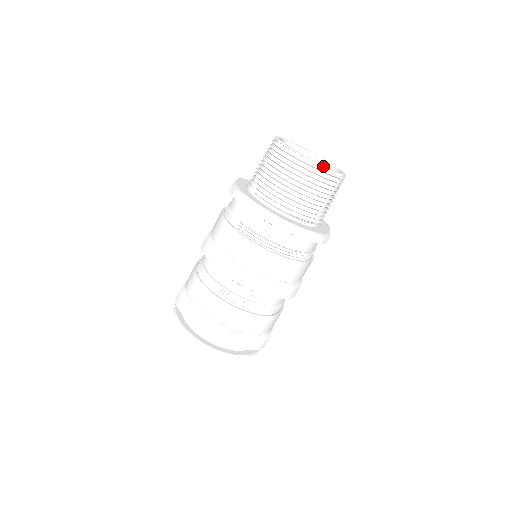
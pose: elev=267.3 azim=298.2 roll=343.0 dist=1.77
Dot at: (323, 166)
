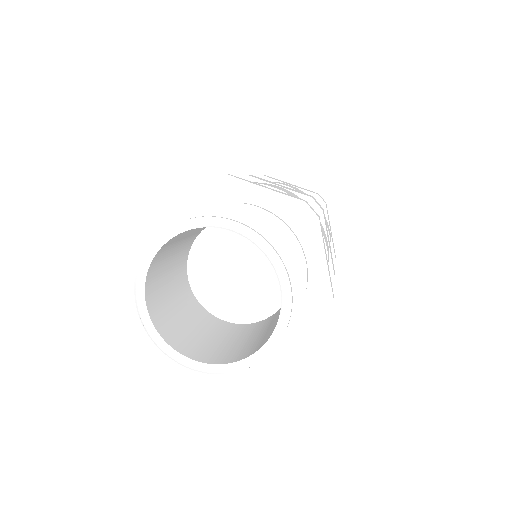
Dot at: (252, 365)
